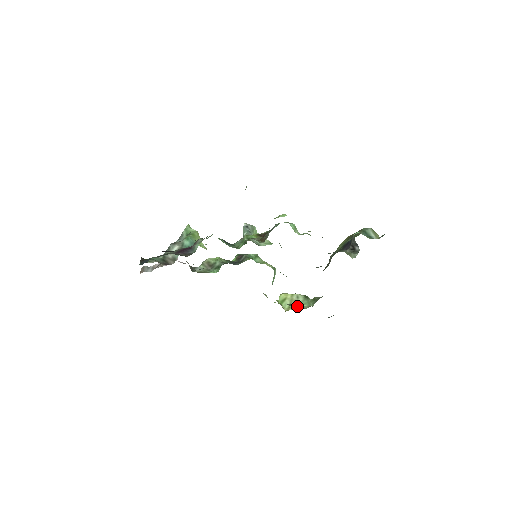
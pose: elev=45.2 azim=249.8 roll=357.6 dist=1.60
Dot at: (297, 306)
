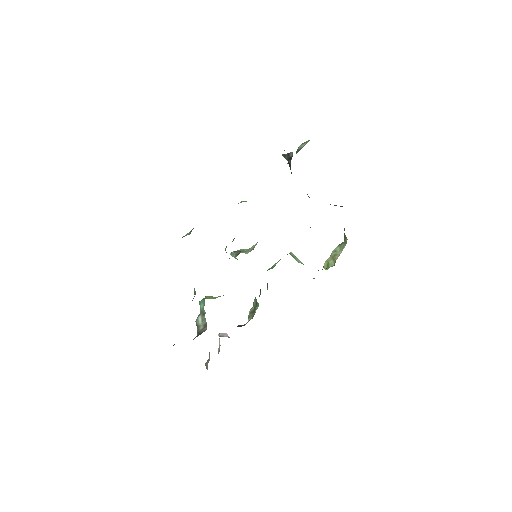
Dot at: occluded
